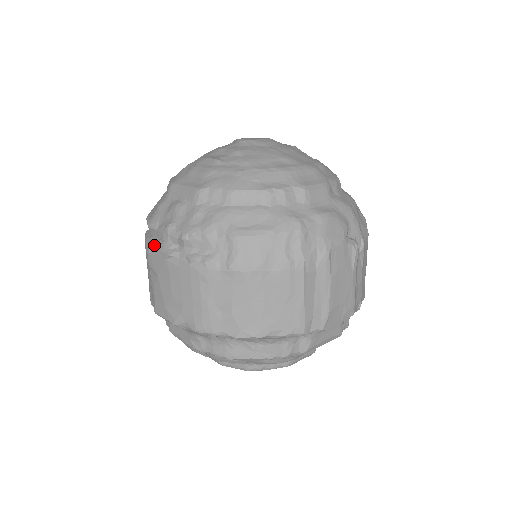
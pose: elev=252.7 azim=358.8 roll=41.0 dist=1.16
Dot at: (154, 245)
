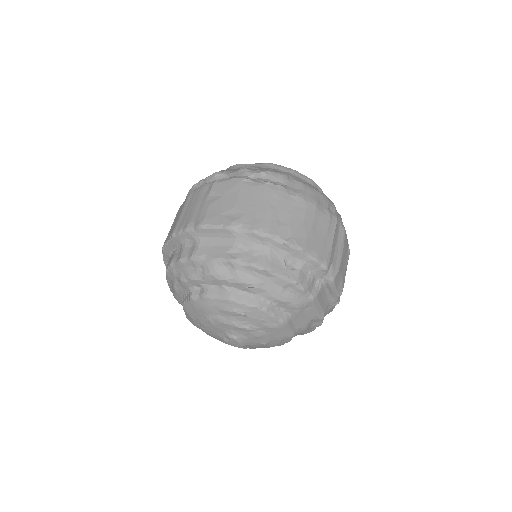
Dot at: (225, 178)
